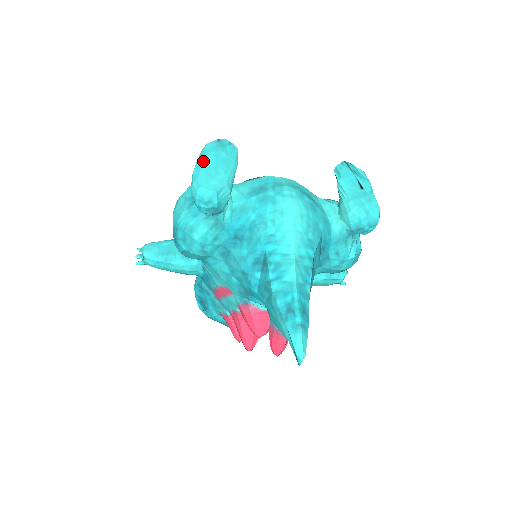
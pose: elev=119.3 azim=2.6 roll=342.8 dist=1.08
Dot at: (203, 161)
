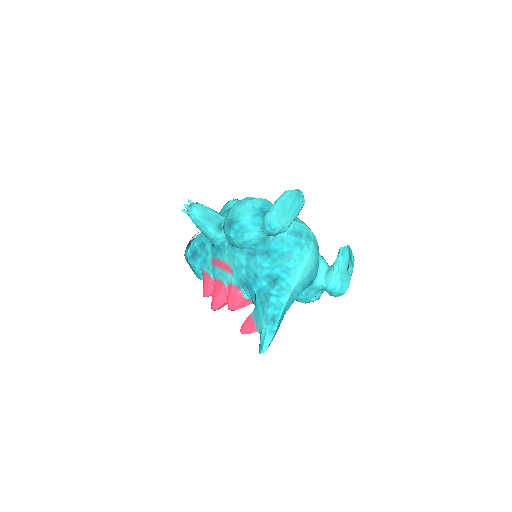
Dot at: (285, 201)
